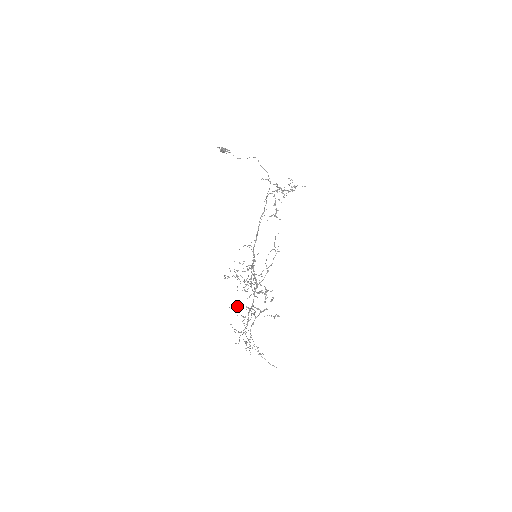
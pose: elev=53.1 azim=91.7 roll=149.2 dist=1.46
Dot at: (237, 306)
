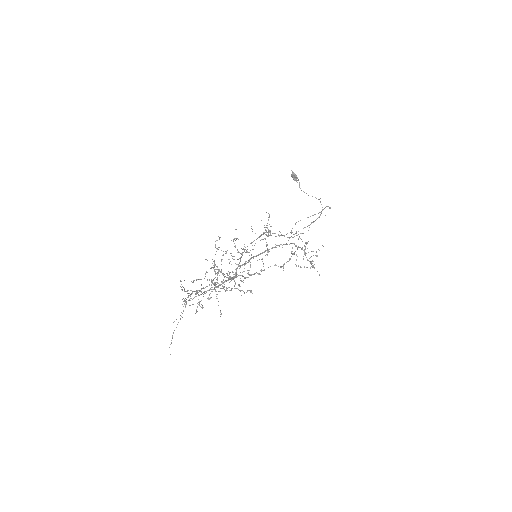
Dot at: (198, 279)
